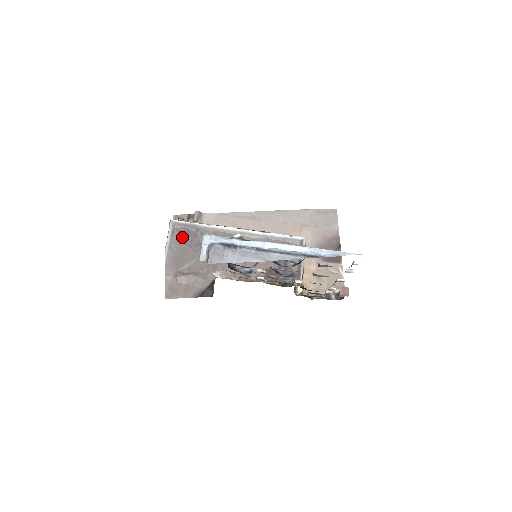
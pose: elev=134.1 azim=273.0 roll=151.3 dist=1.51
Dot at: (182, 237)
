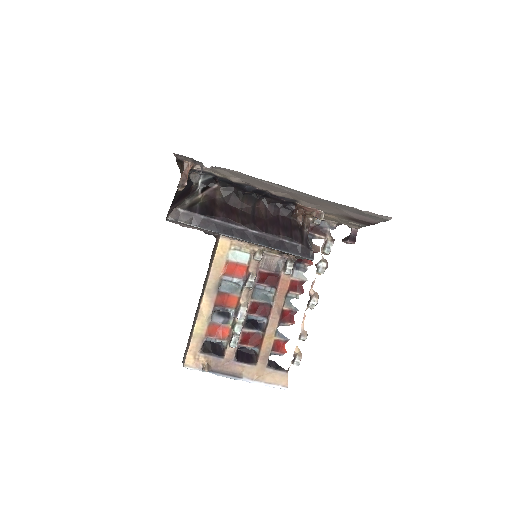
Dot at: occluded
